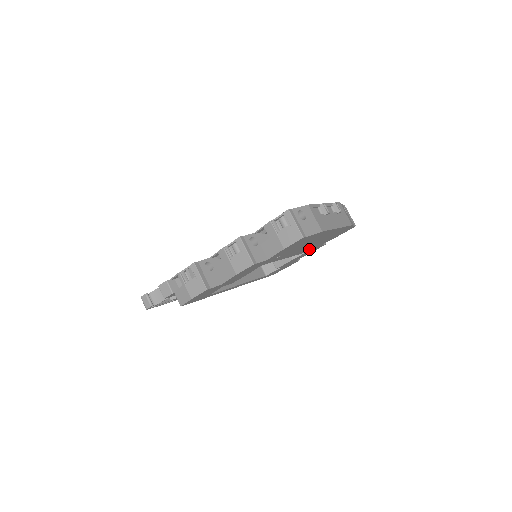
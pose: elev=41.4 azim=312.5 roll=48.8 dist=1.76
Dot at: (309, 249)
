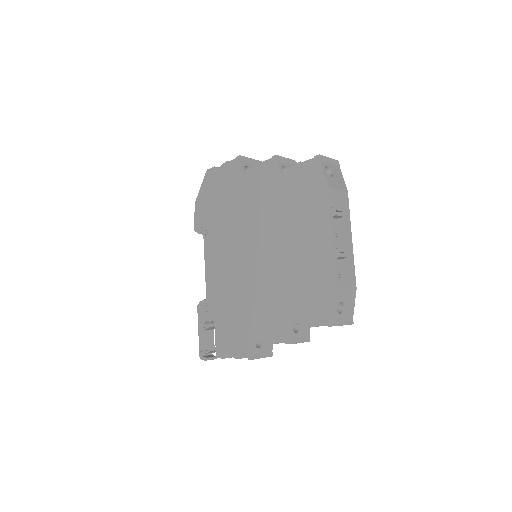
Dot at: occluded
